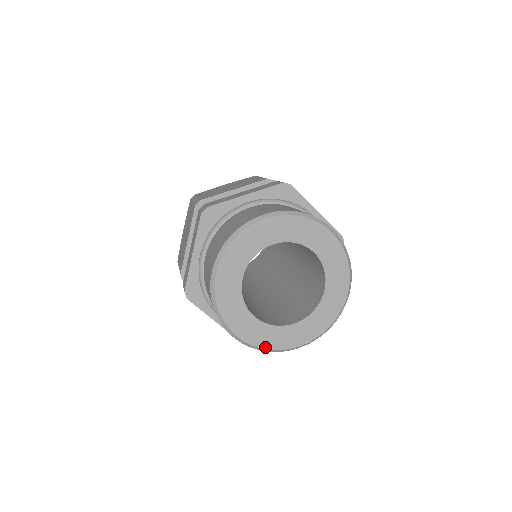
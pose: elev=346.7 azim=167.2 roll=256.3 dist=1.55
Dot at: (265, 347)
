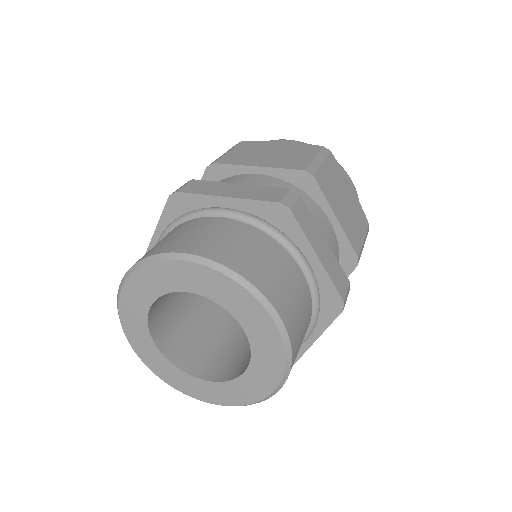
Dot at: (167, 381)
